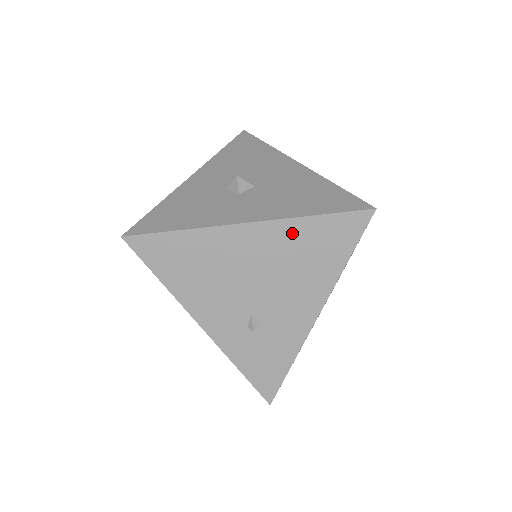
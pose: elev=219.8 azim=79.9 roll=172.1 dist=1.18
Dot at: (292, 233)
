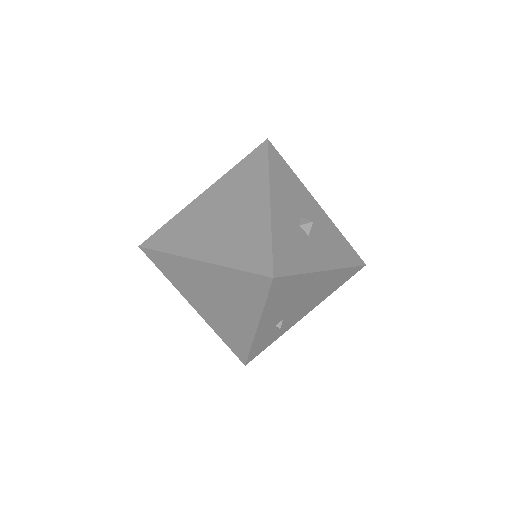
Dot at: (335, 276)
